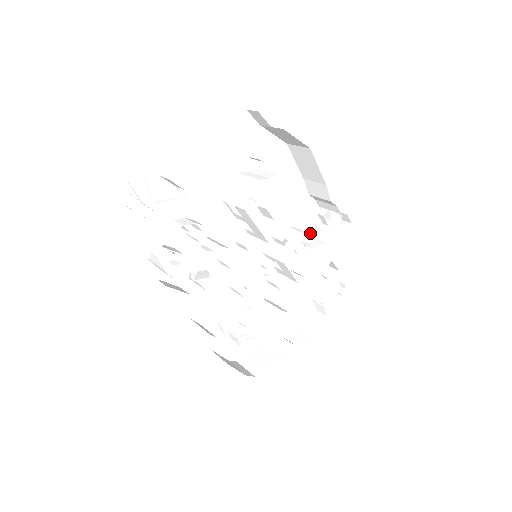
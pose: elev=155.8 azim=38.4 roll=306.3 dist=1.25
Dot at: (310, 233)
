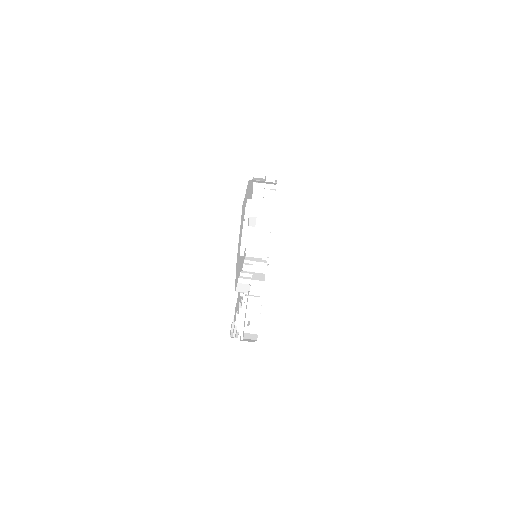
Dot at: (251, 196)
